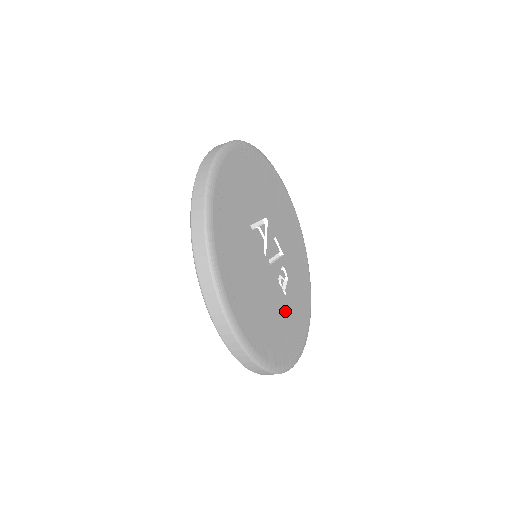
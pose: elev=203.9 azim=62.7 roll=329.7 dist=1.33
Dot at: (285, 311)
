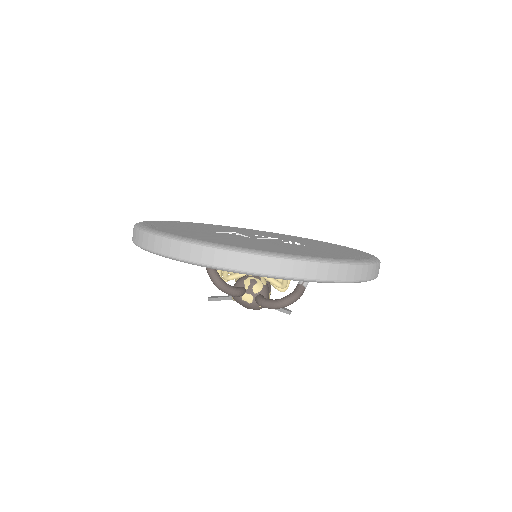
Dot at: occluded
